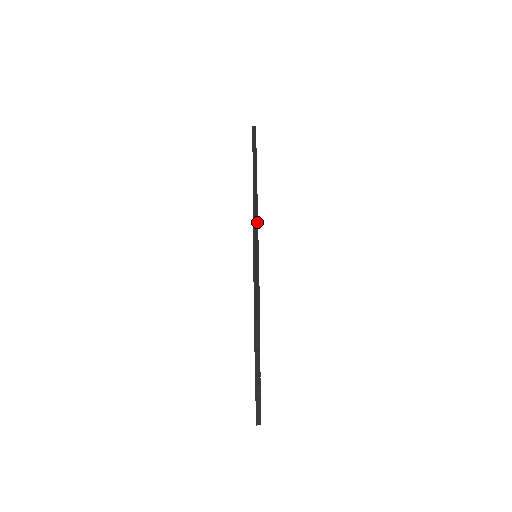
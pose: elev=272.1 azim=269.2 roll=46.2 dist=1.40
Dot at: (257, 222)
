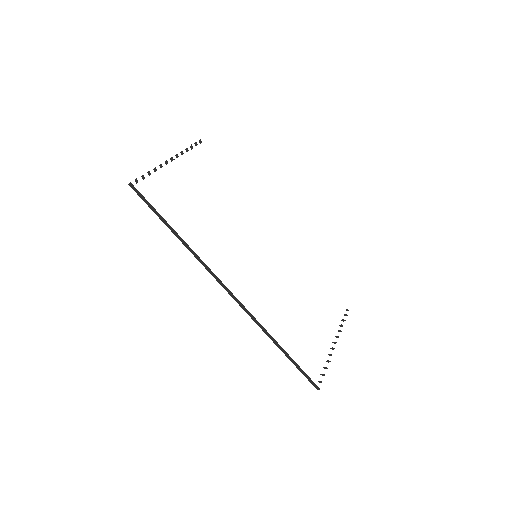
Dot at: (254, 318)
